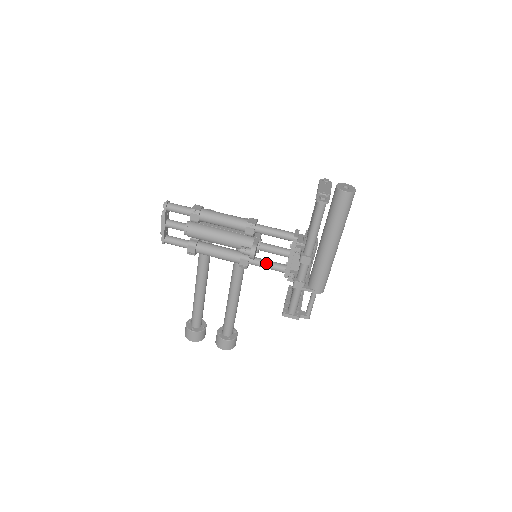
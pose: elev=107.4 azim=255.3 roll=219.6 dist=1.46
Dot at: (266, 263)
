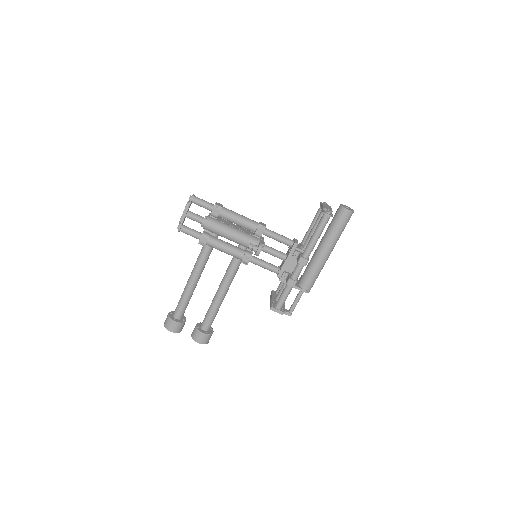
Dot at: (264, 263)
